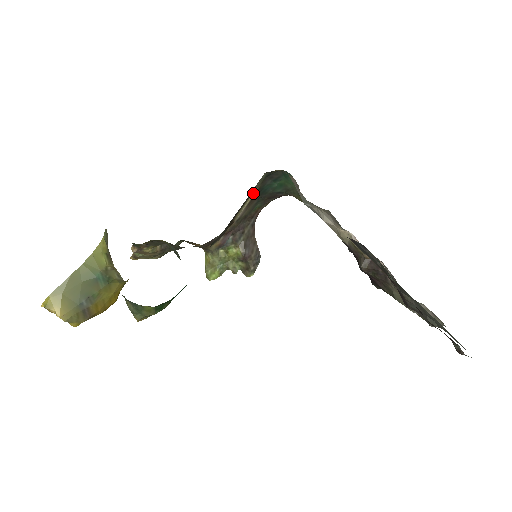
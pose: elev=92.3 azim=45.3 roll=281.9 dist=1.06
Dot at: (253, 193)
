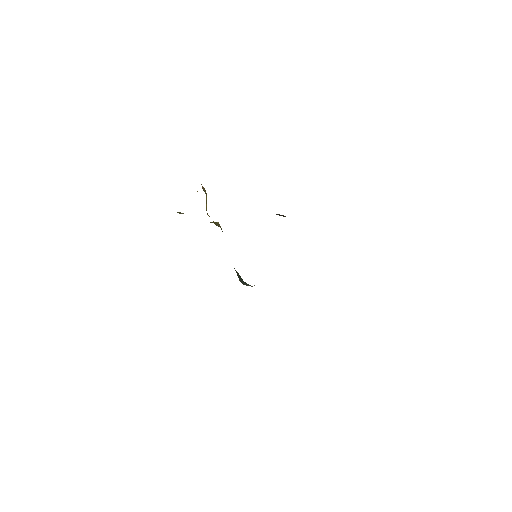
Dot at: occluded
